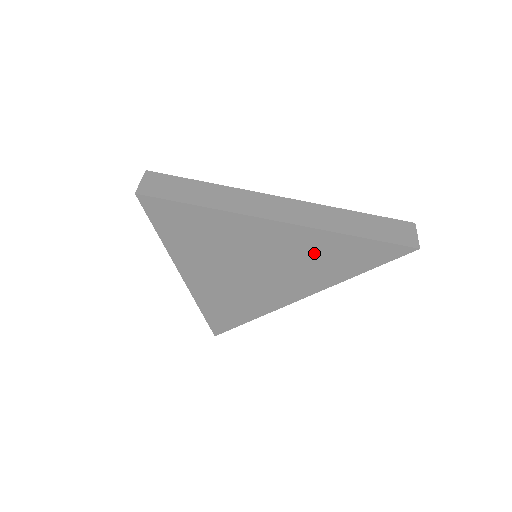
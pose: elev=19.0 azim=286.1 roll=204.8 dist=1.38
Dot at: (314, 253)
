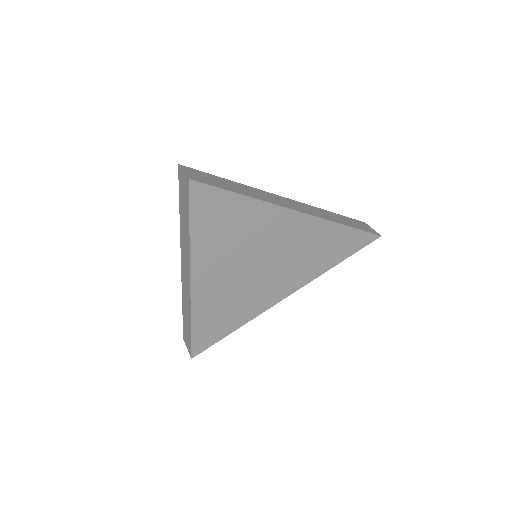
Dot at: (314, 244)
